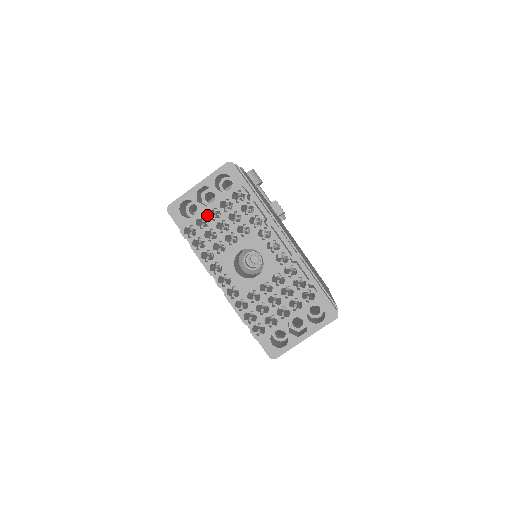
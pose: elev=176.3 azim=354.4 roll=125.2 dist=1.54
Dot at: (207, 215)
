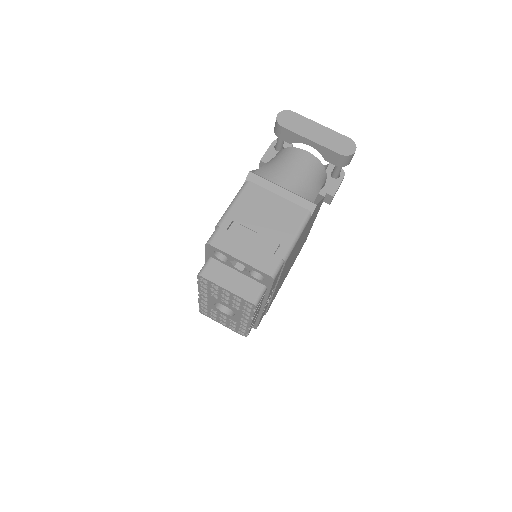
Dot at: (221, 289)
